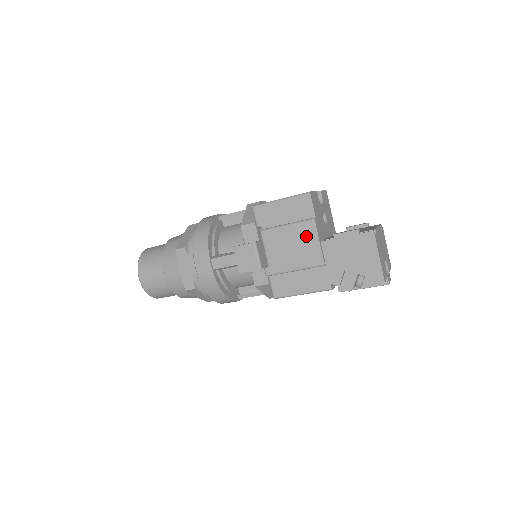
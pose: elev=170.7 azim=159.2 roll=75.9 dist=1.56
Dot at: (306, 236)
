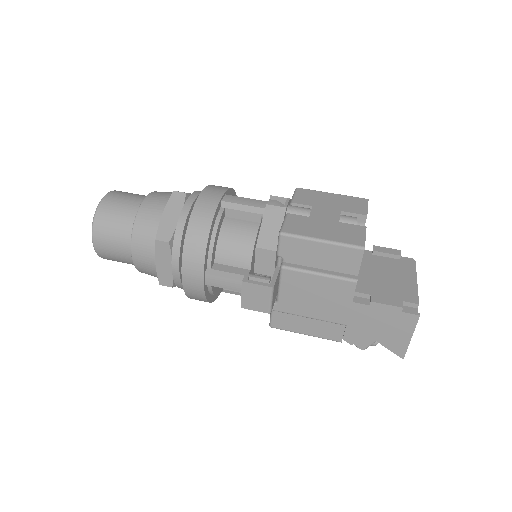
Dot at: (338, 294)
